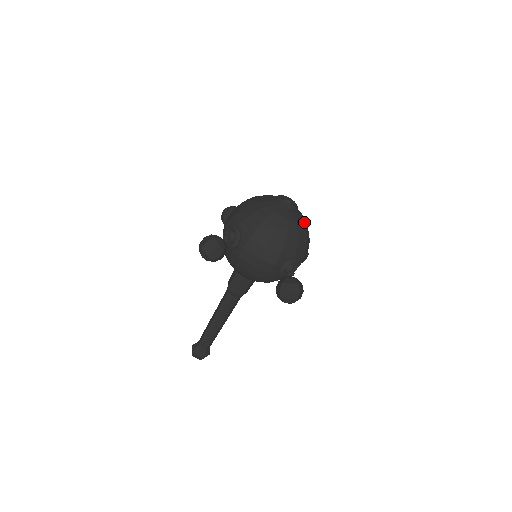
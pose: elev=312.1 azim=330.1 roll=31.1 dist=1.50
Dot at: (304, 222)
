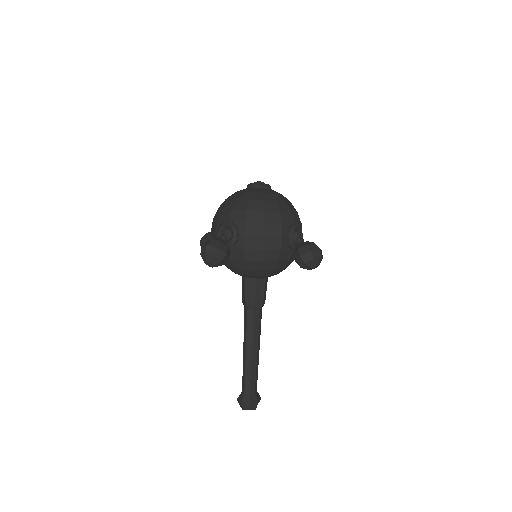
Dot at: occluded
